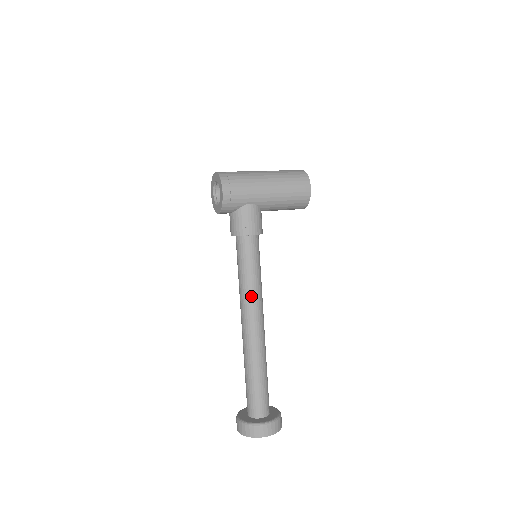
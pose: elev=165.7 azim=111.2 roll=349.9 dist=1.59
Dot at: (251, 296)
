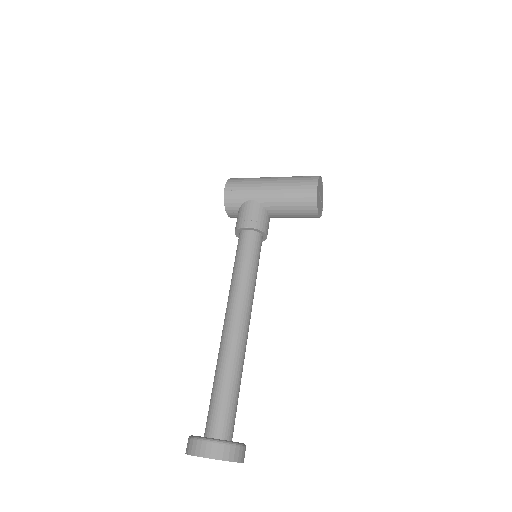
Dot at: (234, 289)
